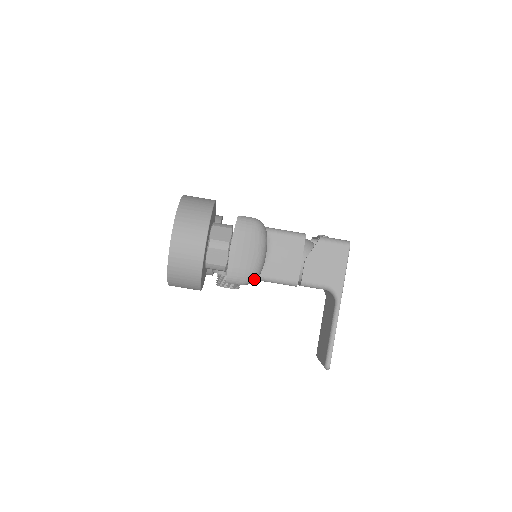
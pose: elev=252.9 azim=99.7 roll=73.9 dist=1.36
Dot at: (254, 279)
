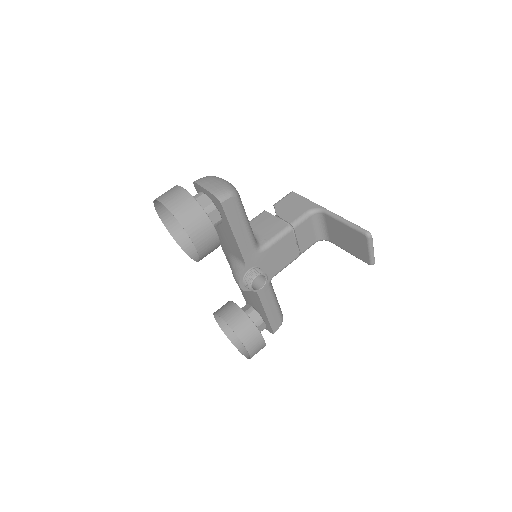
Dot at: (235, 191)
